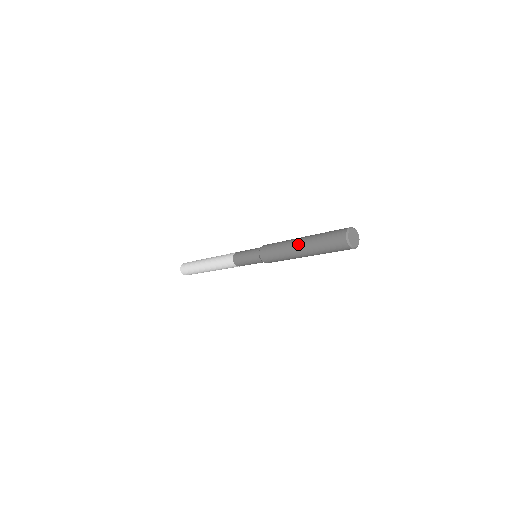
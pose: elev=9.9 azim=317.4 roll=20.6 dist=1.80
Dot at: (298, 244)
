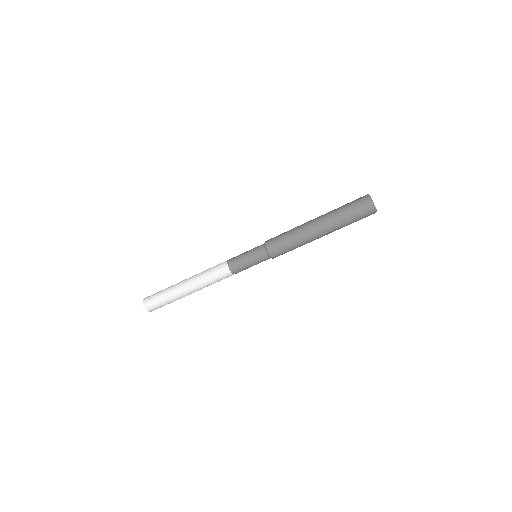
Dot at: occluded
